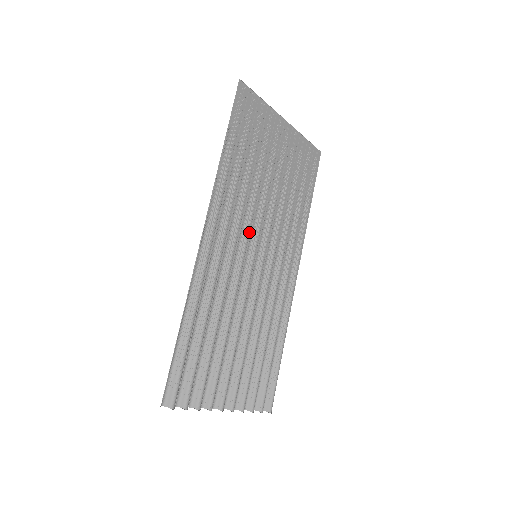
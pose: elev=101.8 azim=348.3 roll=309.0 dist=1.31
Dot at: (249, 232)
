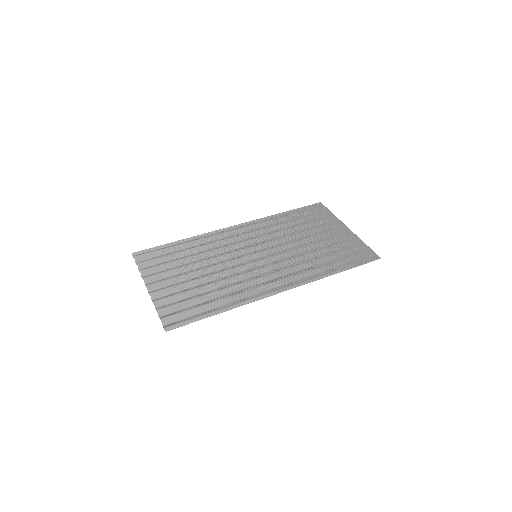
Dot at: (262, 244)
